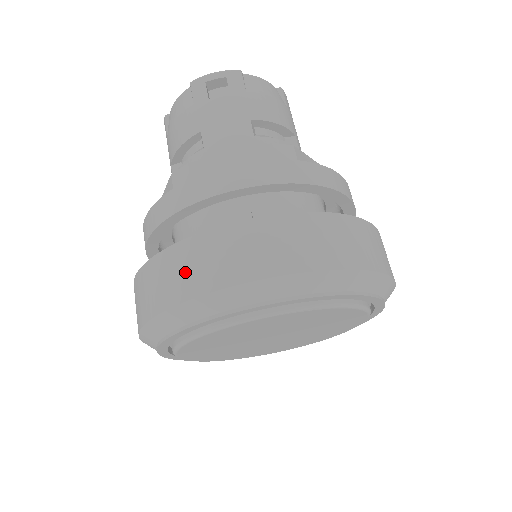
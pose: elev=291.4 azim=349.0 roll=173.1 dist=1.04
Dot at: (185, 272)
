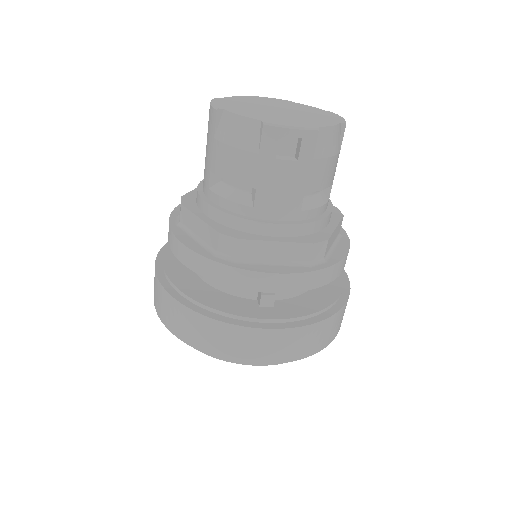
Dot at: (218, 341)
